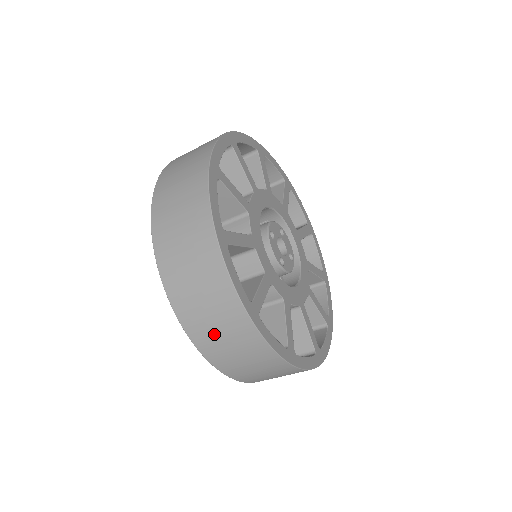
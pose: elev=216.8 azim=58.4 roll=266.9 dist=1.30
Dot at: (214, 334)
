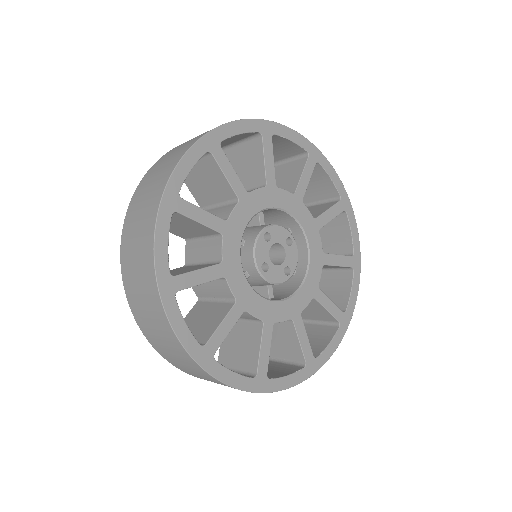
Dot at: (137, 293)
